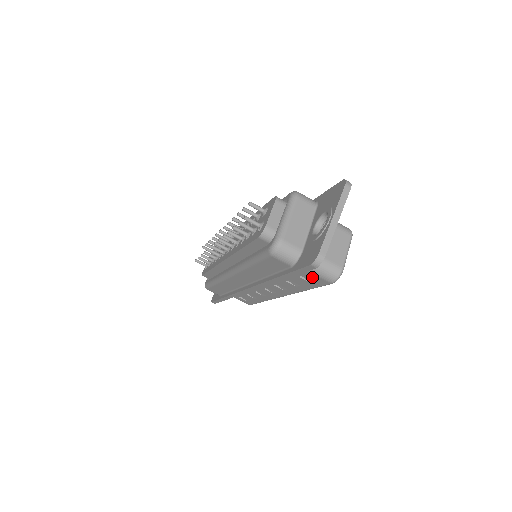
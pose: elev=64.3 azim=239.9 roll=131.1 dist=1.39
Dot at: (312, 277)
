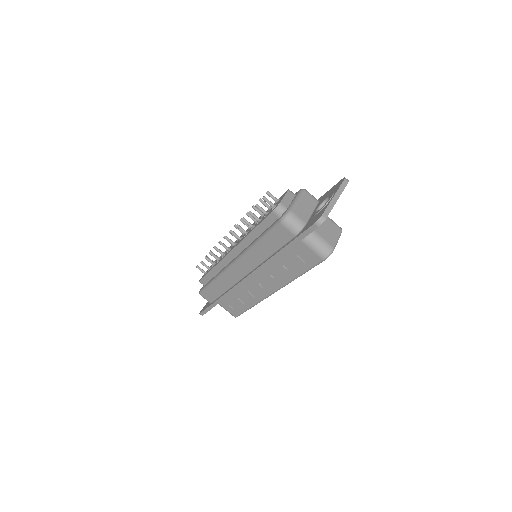
Dot at: (308, 254)
